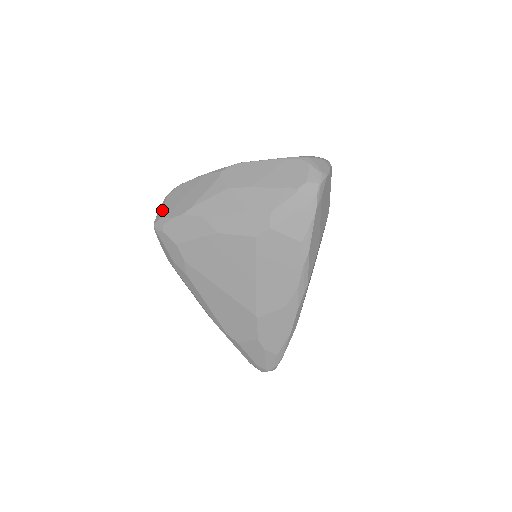
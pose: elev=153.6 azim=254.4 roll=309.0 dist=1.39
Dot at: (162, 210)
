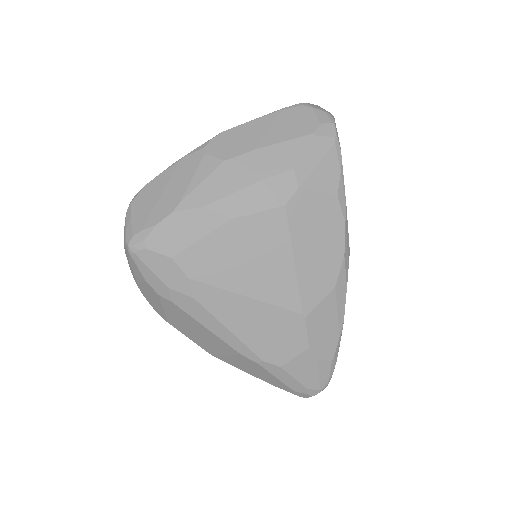
Dot at: (132, 223)
